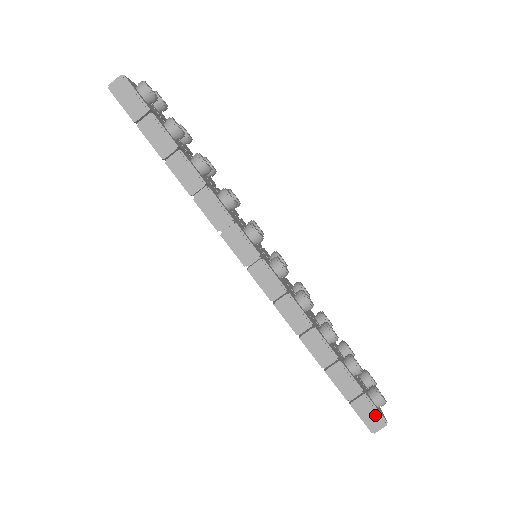
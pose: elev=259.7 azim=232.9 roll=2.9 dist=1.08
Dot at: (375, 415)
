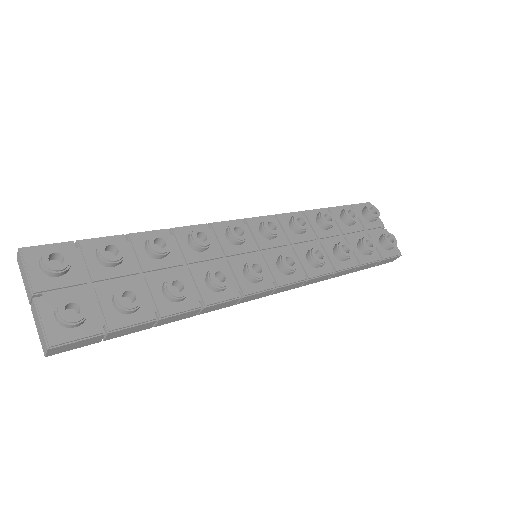
Dot at: (392, 259)
